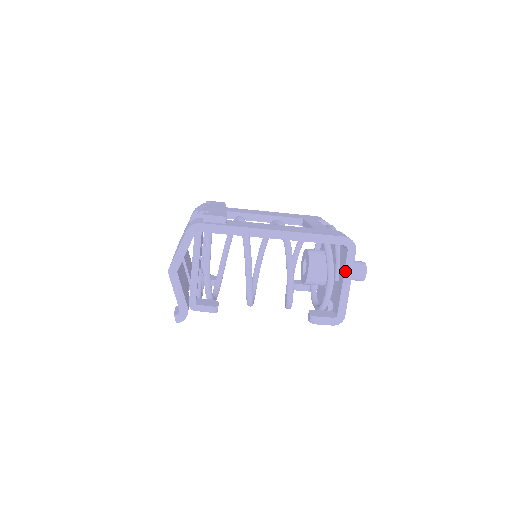
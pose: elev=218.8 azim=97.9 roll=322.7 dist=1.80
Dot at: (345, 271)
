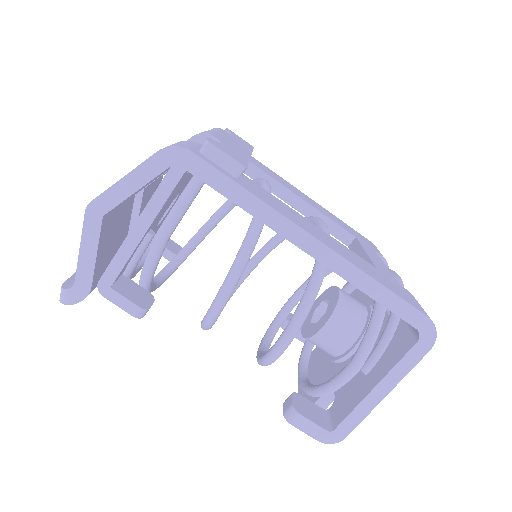
Dot at: (391, 371)
